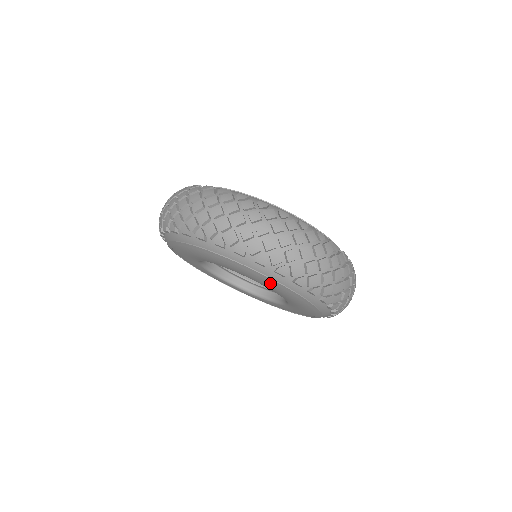
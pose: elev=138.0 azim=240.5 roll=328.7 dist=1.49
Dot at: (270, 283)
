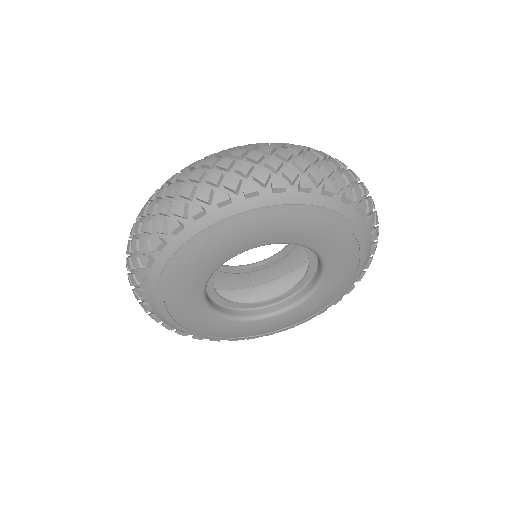
Dot at: (333, 226)
